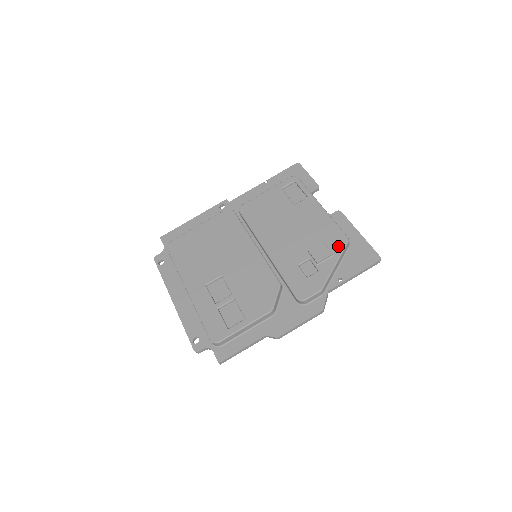
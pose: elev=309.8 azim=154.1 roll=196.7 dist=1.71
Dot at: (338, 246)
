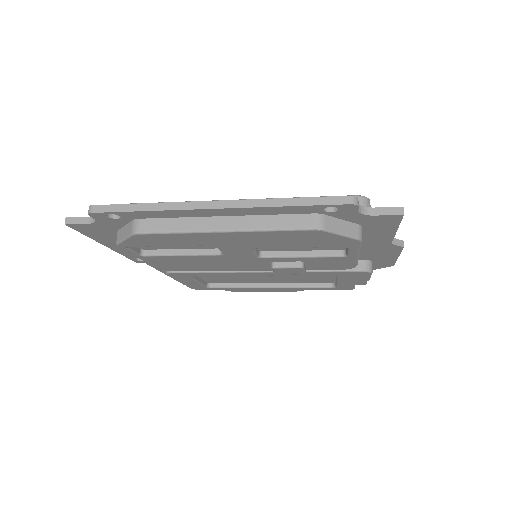
Dot at: occluded
